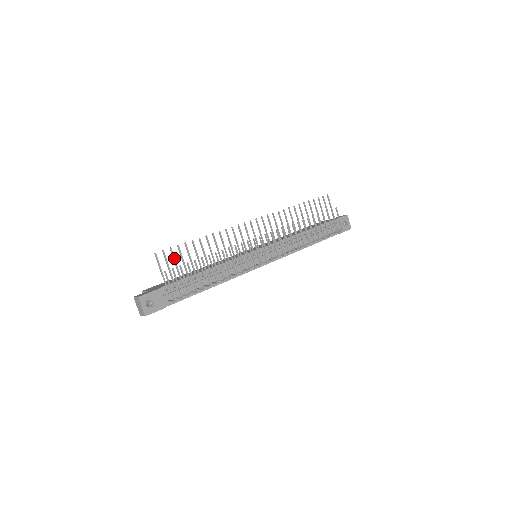
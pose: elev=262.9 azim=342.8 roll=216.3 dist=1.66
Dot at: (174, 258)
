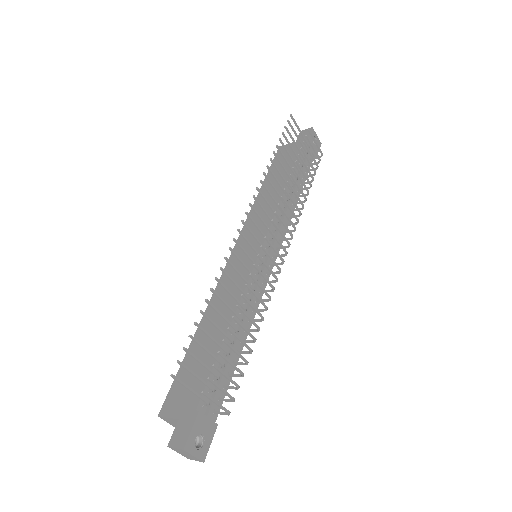
Dot at: (195, 357)
